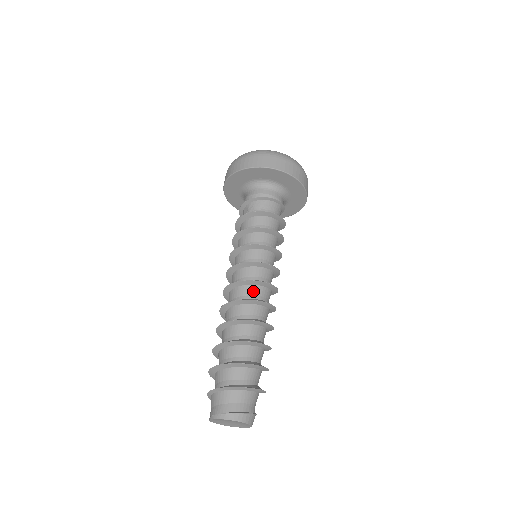
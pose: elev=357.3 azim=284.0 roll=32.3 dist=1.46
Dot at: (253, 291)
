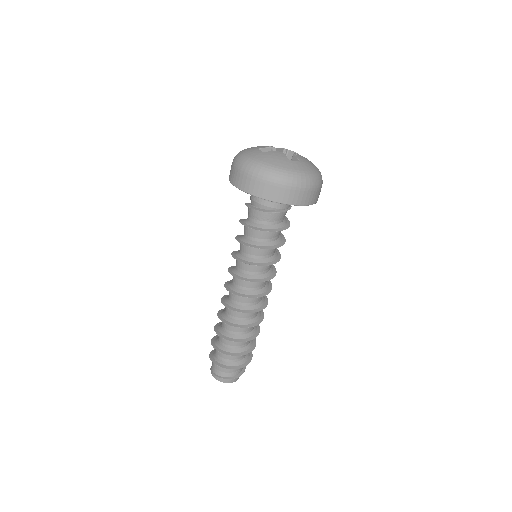
Dot at: (234, 297)
